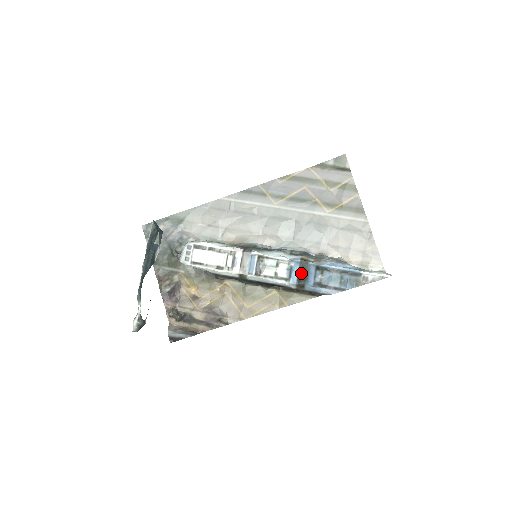
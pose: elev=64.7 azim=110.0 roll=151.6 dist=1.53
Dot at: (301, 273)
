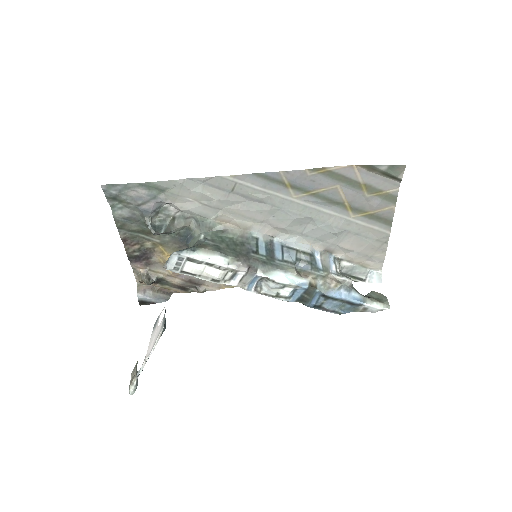
Dot at: (304, 296)
